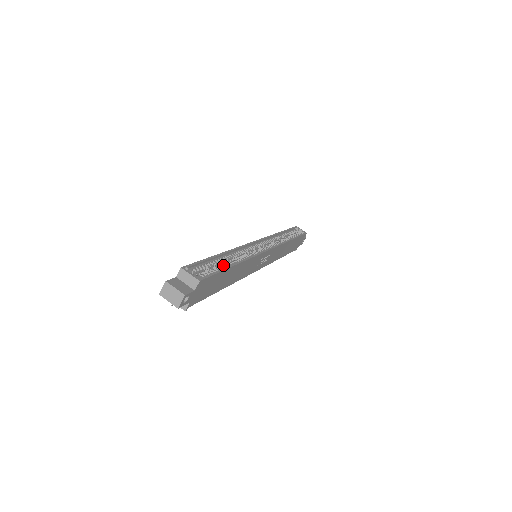
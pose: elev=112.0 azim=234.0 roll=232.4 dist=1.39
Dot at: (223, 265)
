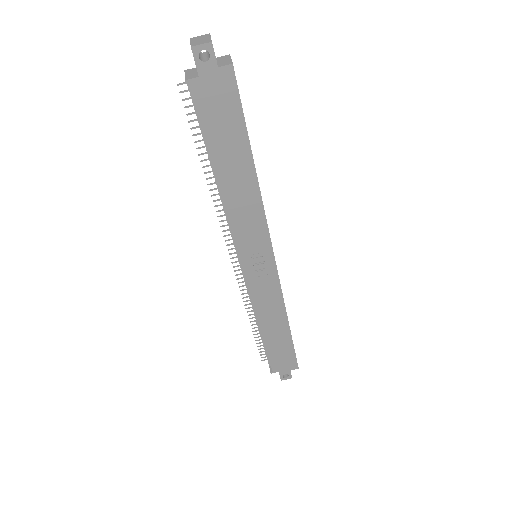
Dot at: (247, 144)
